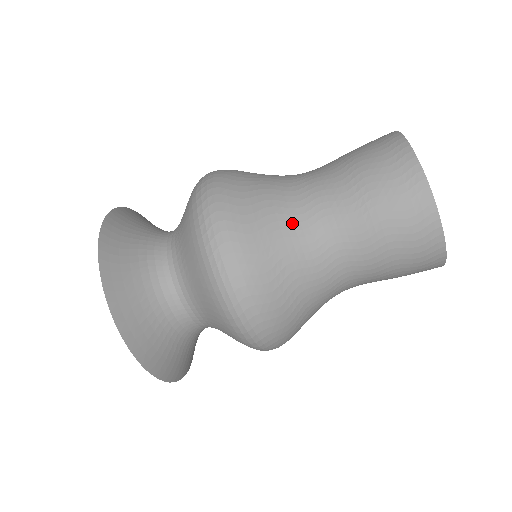
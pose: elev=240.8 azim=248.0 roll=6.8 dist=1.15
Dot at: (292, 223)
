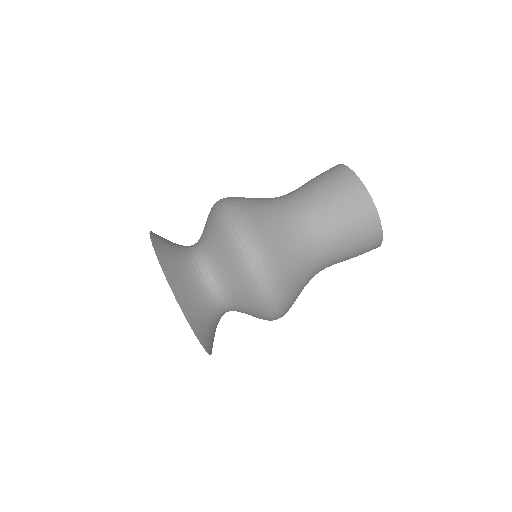
Dot at: (273, 202)
